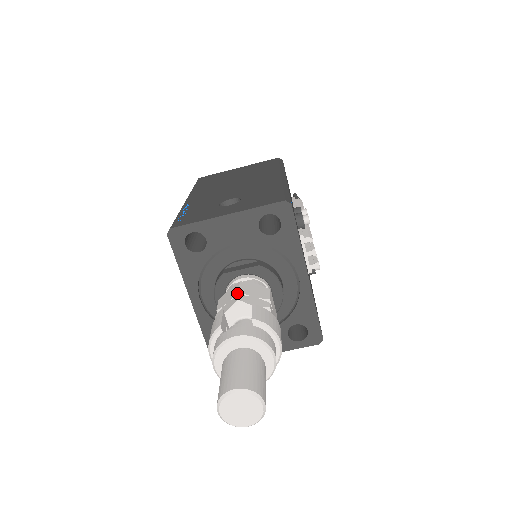
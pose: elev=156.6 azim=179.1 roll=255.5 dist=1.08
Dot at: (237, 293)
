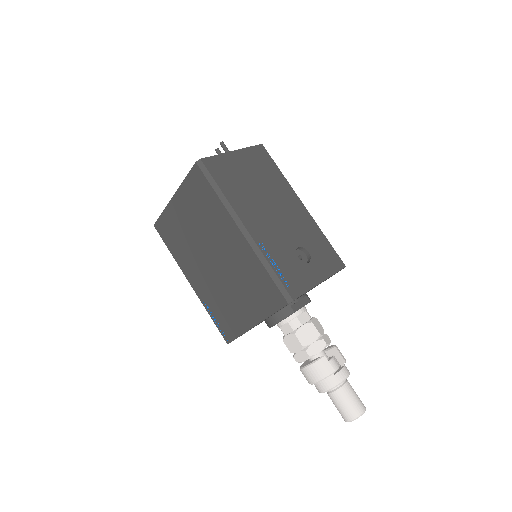
Dot at: (320, 336)
